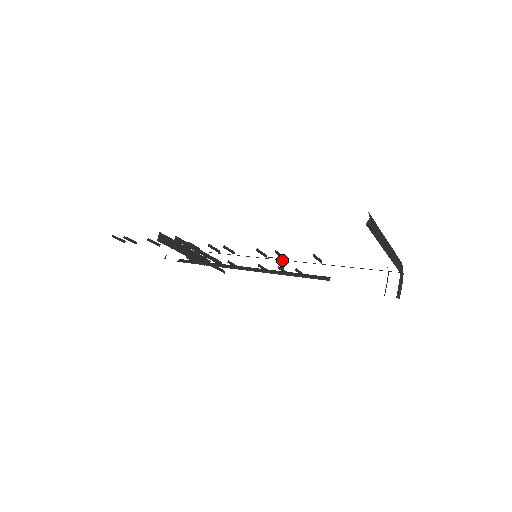
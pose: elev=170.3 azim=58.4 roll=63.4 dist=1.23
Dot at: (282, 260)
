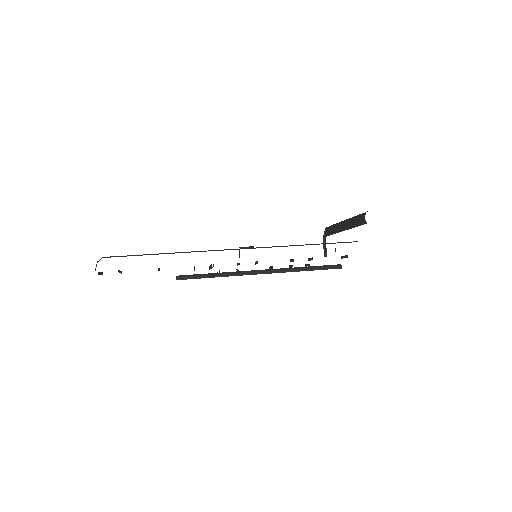
Dot at: (254, 248)
